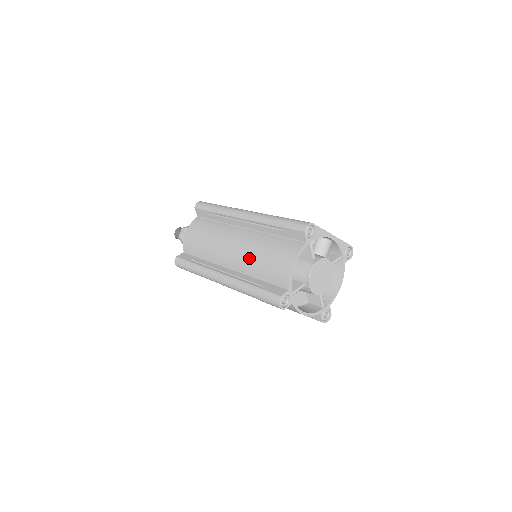
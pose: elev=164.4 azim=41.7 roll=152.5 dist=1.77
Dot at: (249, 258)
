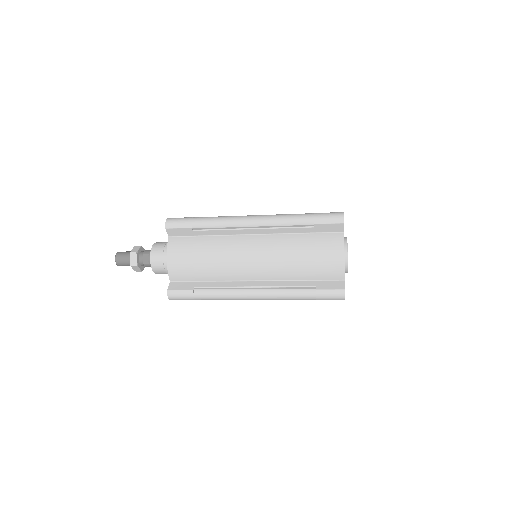
Dot at: (283, 264)
